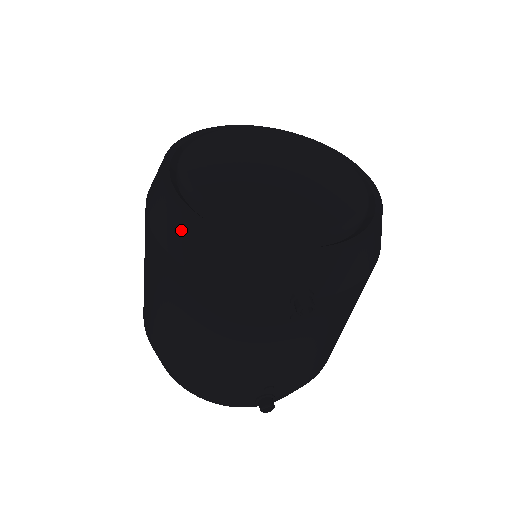
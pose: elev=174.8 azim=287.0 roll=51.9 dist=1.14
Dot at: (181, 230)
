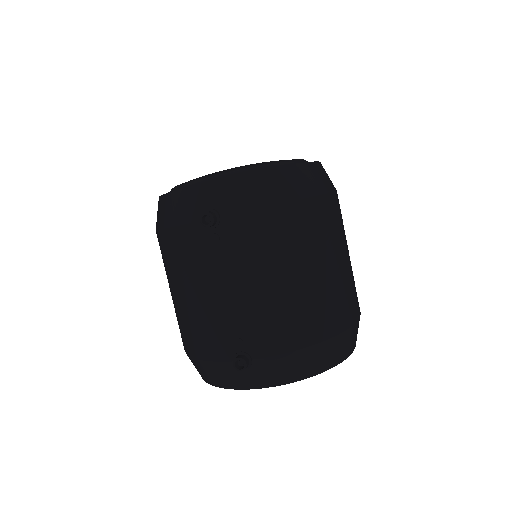
Dot at: occluded
